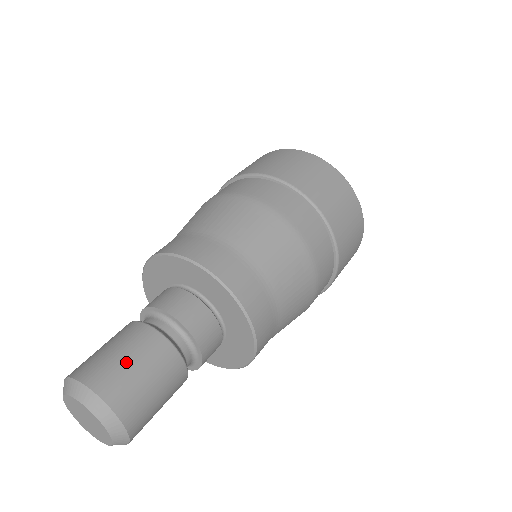
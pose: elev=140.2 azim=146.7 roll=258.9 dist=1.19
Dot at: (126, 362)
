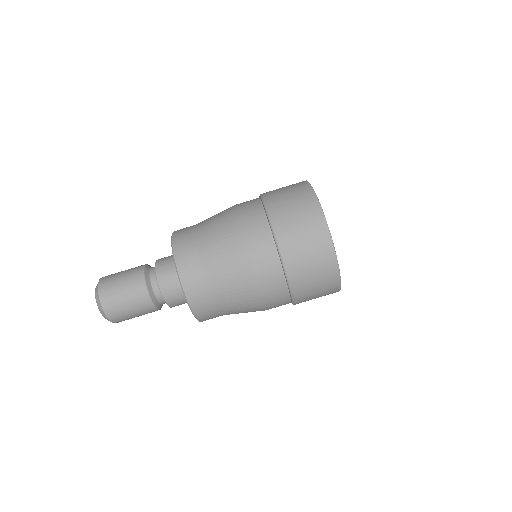
Dot at: (124, 302)
